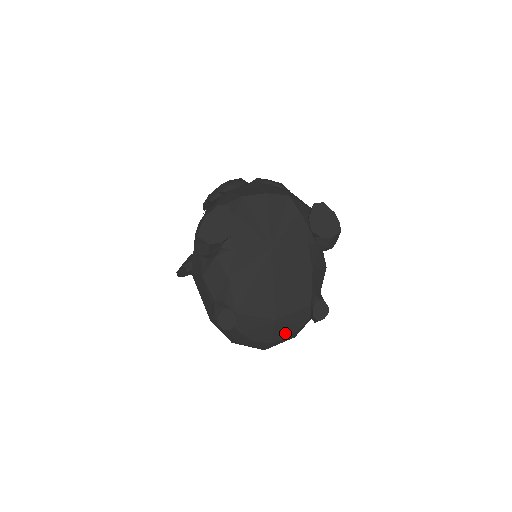
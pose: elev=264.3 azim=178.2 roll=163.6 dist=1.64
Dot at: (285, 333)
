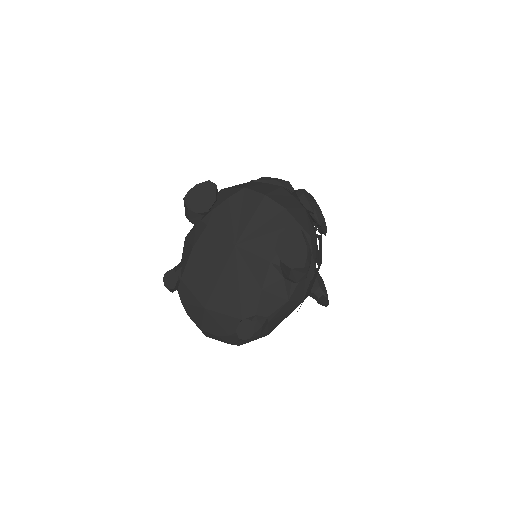
Dot at: (214, 329)
